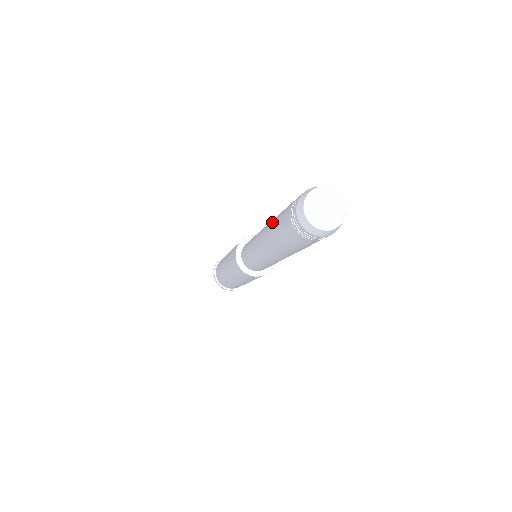
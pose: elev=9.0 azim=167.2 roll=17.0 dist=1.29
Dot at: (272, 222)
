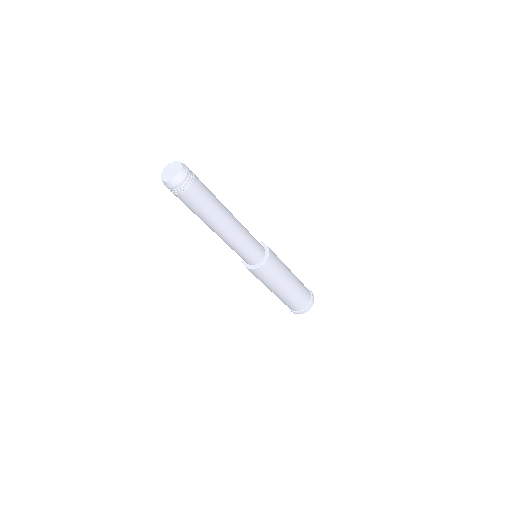
Dot at: occluded
